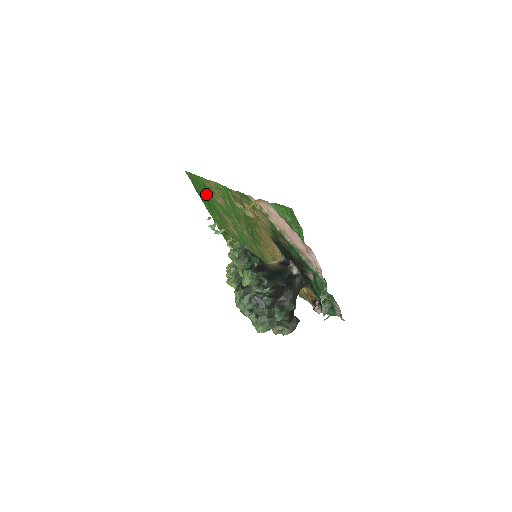
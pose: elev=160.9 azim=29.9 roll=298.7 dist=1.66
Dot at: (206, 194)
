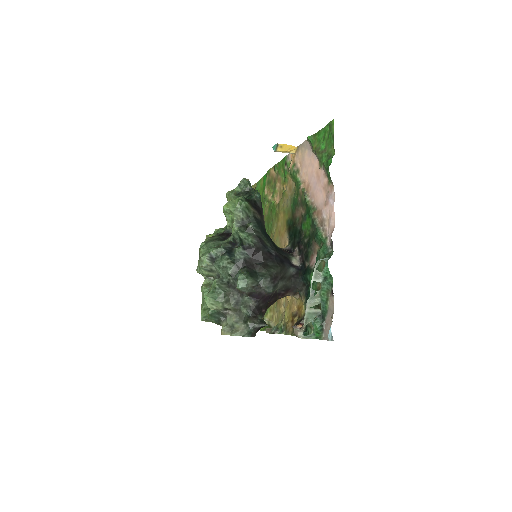
Dot at: occluded
